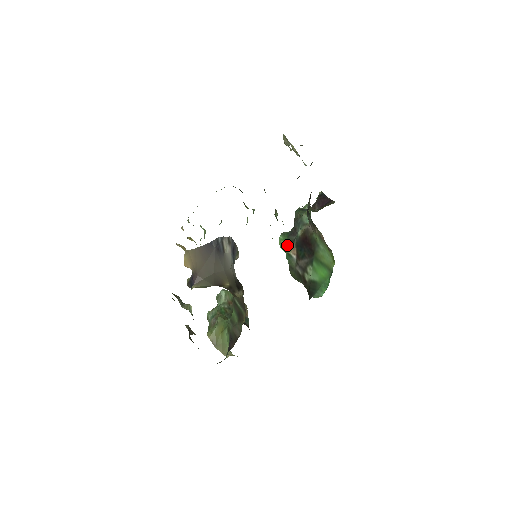
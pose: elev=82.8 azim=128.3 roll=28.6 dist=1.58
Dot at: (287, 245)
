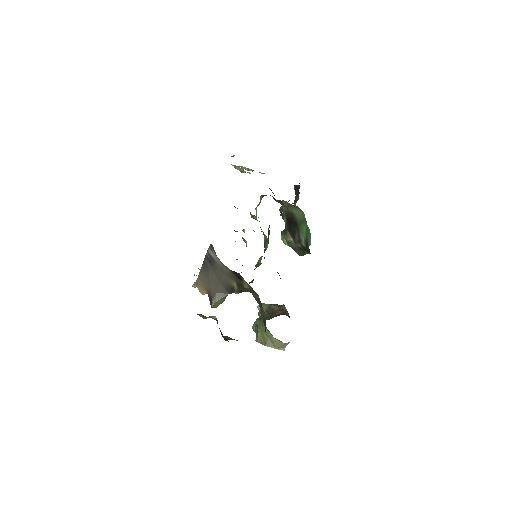
Dot at: (285, 237)
